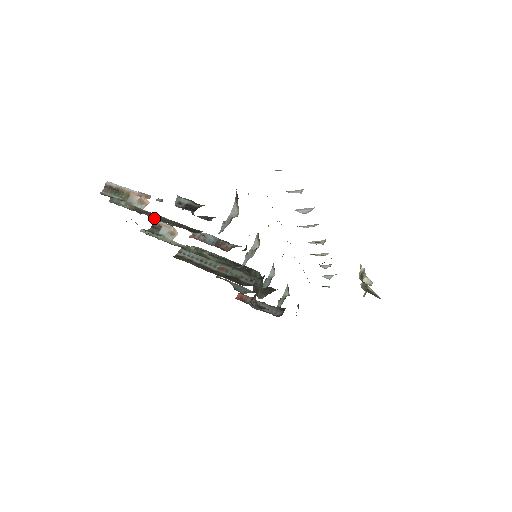
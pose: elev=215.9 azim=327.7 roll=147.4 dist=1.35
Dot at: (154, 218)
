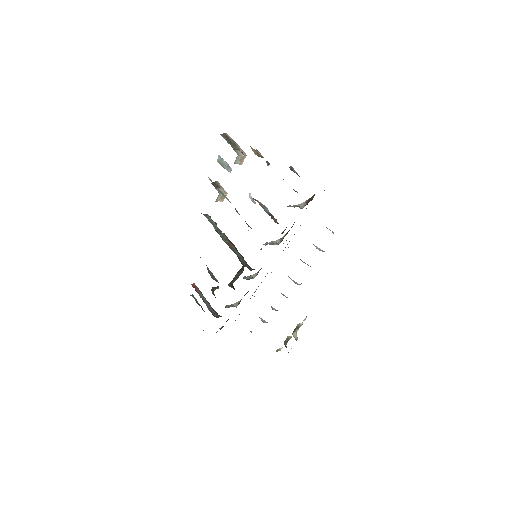
Dot at: occluded
